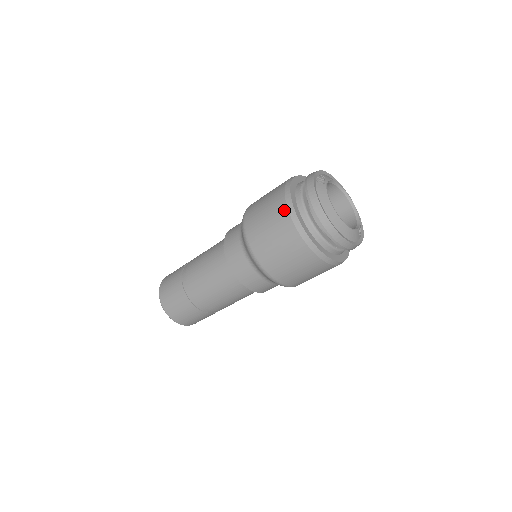
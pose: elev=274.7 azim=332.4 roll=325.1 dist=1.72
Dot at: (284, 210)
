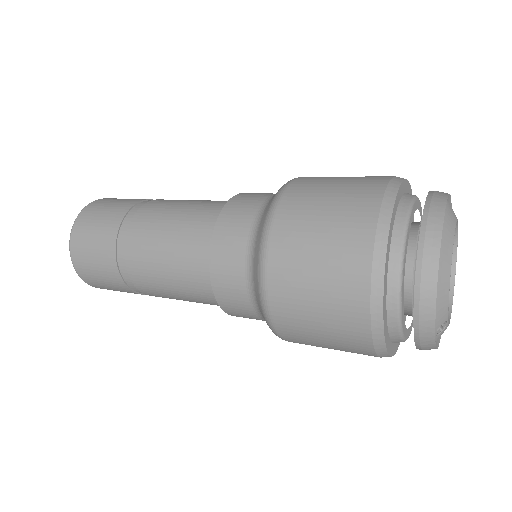
Dot at: (385, 176)
